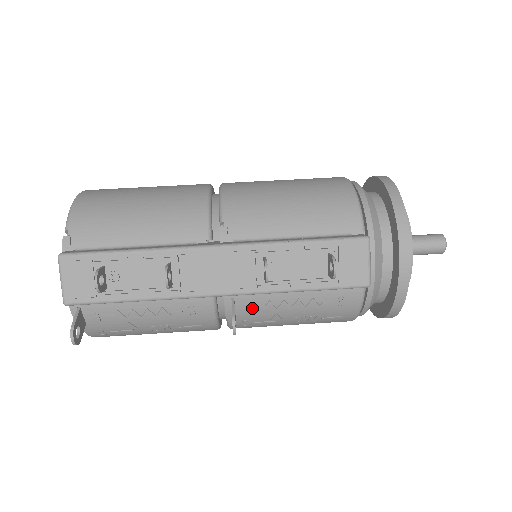
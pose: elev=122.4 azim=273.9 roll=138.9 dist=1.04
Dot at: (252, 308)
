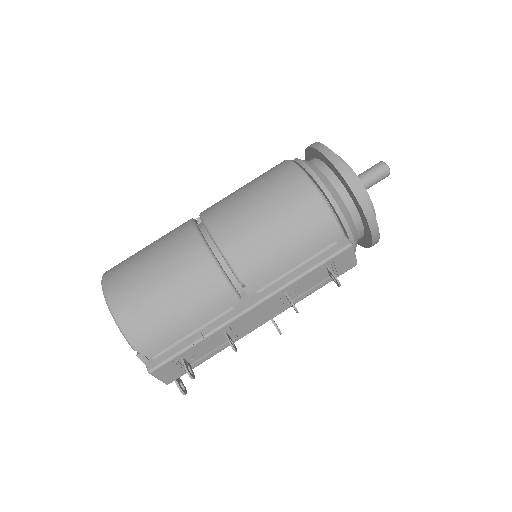
Dot at: occluded
